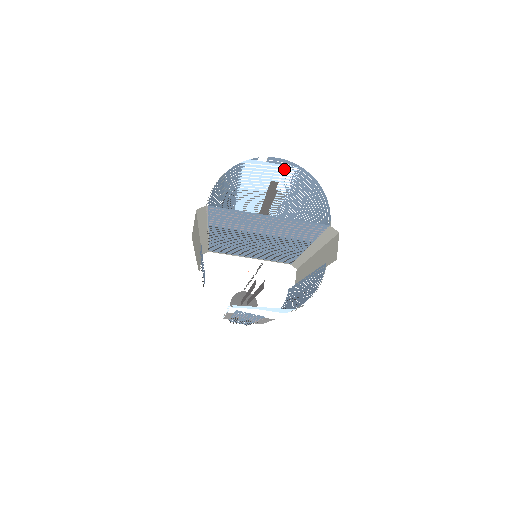
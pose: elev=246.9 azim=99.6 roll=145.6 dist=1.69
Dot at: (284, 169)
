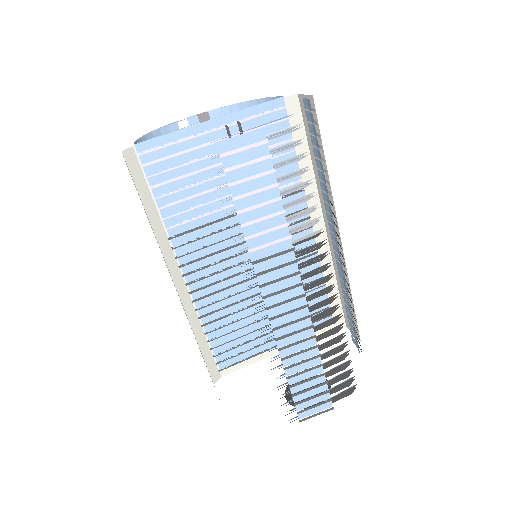
Dot at: occluded
